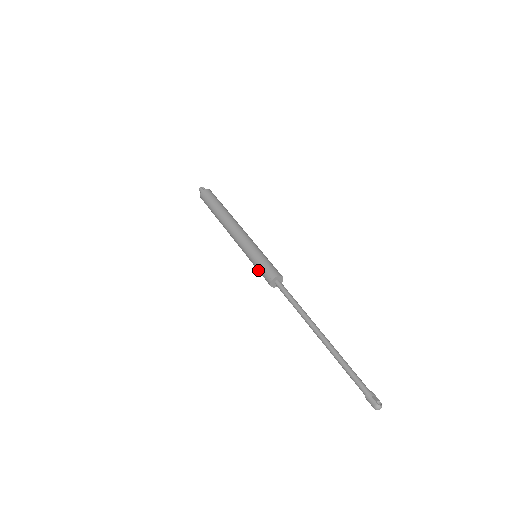
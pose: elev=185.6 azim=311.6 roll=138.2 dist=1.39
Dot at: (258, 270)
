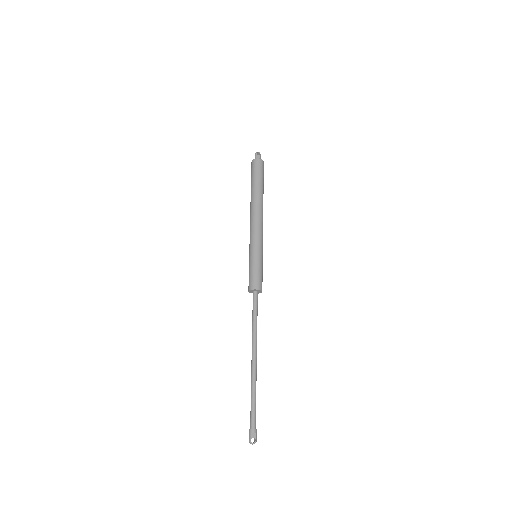
Dot at: occluded
